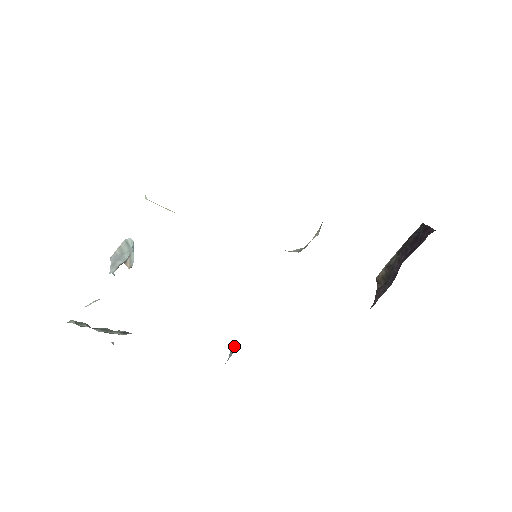
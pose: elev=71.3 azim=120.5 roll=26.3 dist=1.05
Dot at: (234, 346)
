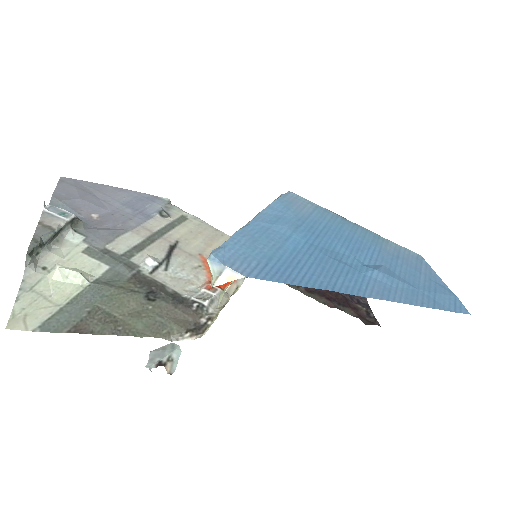
Dot at: (170, 204)
